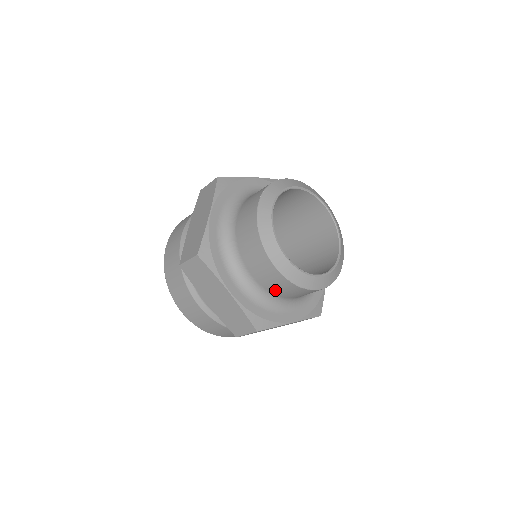
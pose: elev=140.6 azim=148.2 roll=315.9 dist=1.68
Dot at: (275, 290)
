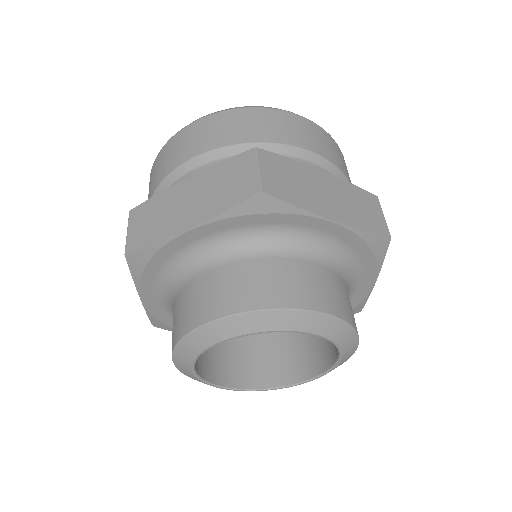
Dot at: occluded
